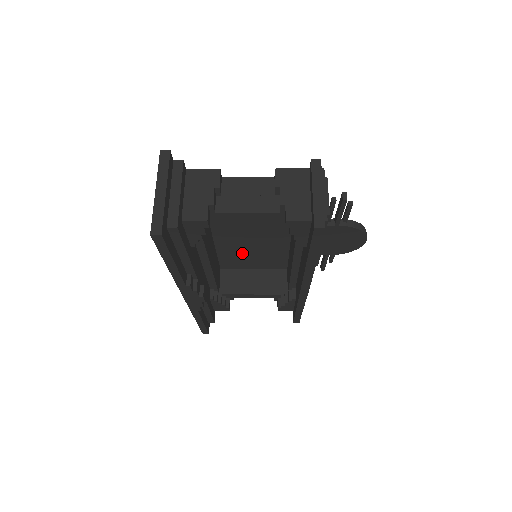
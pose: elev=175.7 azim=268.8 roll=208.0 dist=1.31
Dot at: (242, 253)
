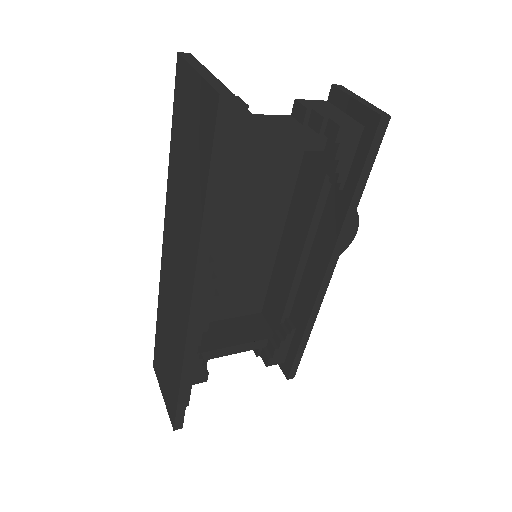
Dot at: (217, 284)
